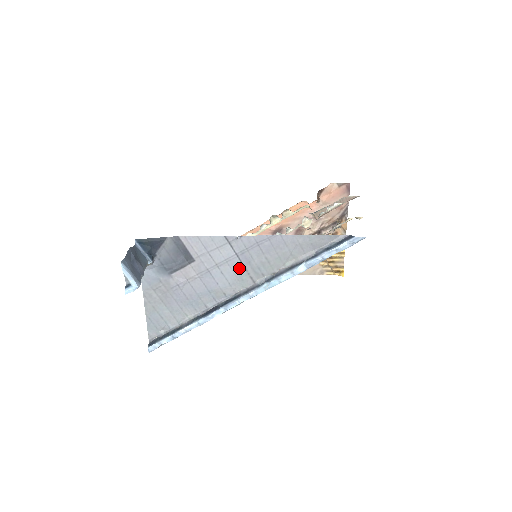
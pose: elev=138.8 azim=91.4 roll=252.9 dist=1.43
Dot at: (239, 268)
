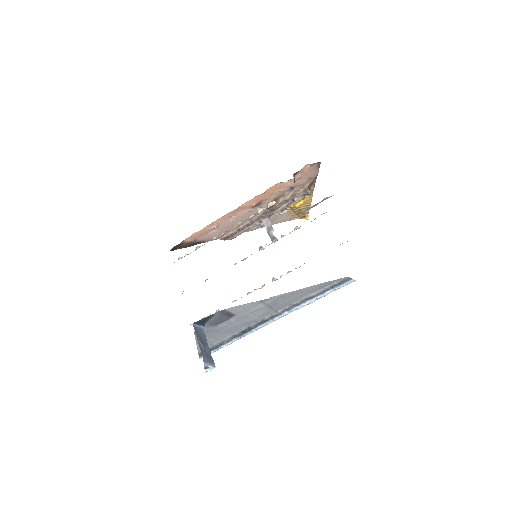
Dot at: (267, 309)
